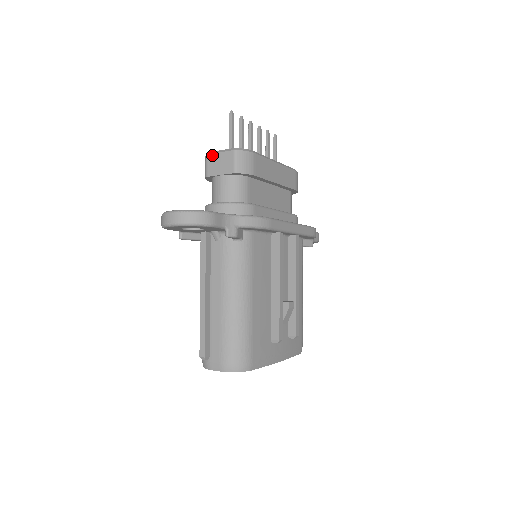
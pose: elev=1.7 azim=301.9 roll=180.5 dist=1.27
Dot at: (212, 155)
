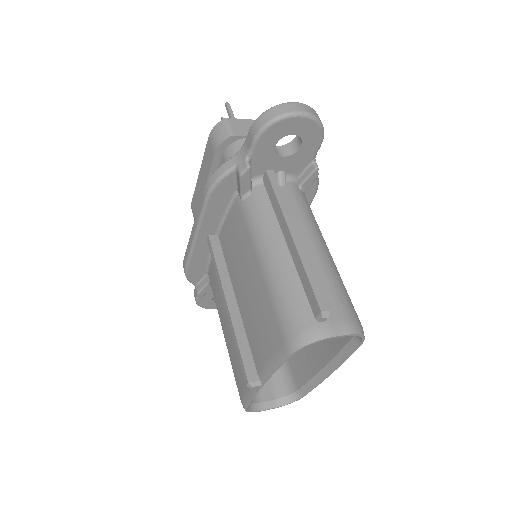
Dot at: (235, 119)
